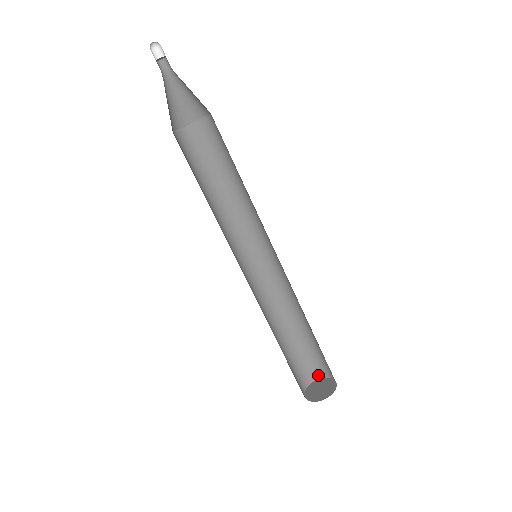
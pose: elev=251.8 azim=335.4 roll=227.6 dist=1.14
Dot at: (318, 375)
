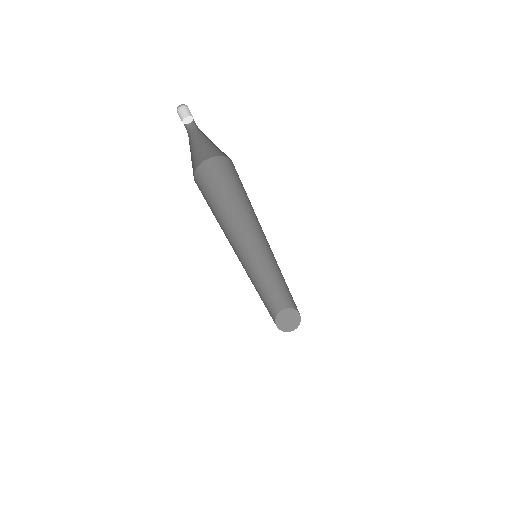
Dot at: (286, 307)
